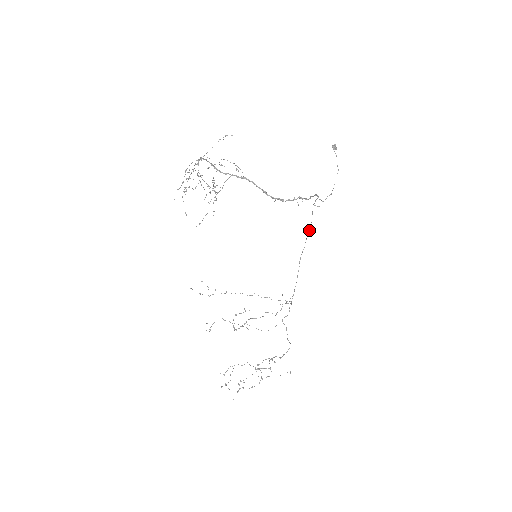
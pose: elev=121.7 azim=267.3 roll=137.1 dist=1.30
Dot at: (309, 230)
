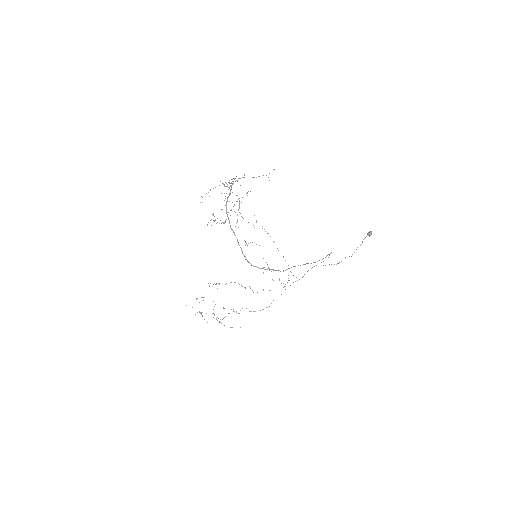
Dot at: occluded
